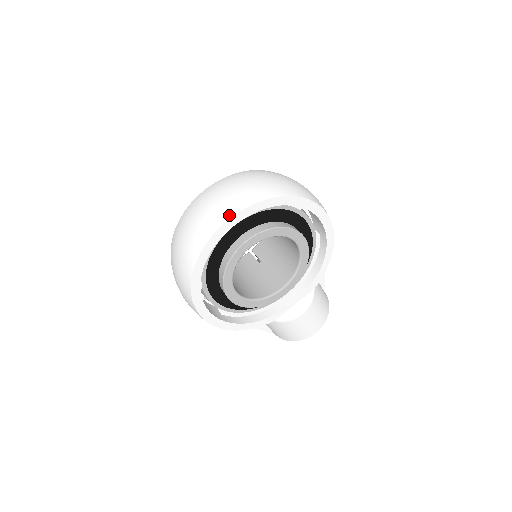
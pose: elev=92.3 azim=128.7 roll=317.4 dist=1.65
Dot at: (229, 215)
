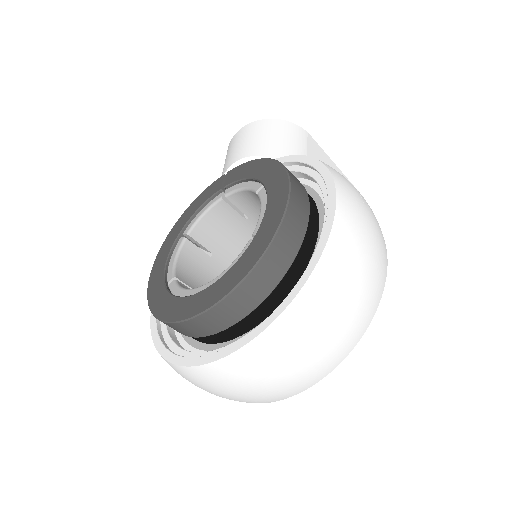
Dot at: (278, 400)
